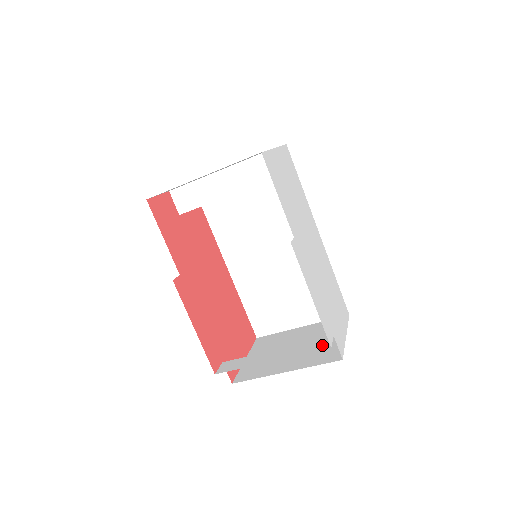
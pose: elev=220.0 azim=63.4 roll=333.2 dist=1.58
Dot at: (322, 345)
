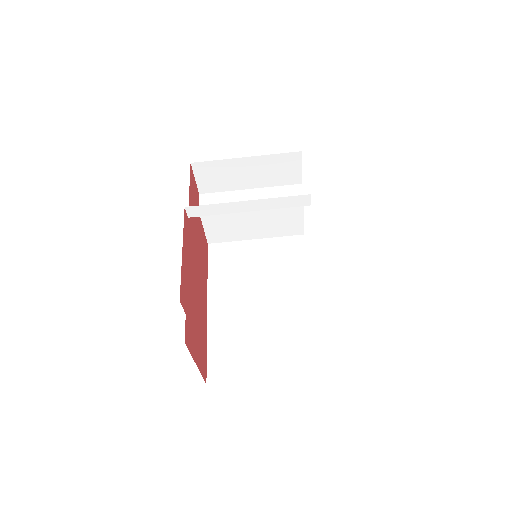
Dot at: occluded
